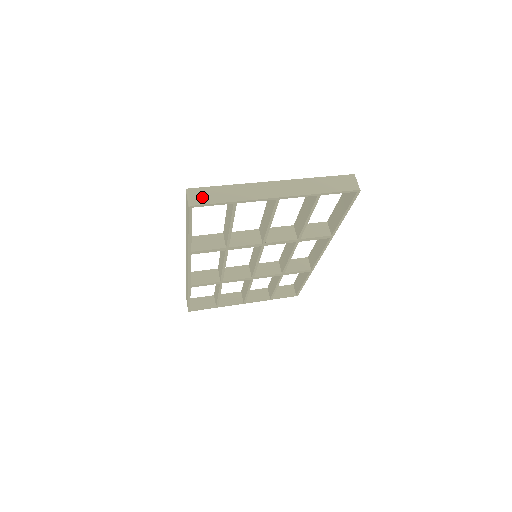
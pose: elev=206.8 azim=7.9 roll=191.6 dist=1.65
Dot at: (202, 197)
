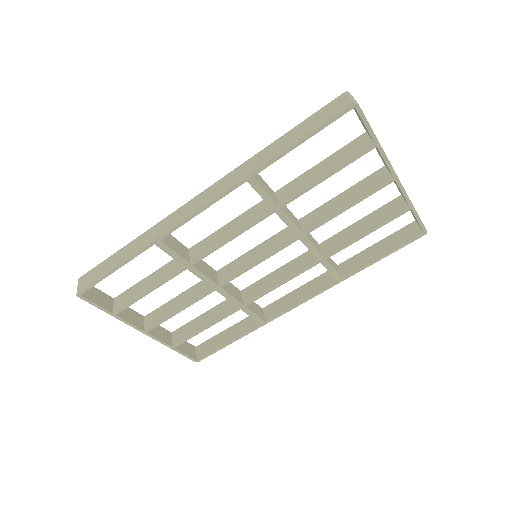
Dot at: occluded
